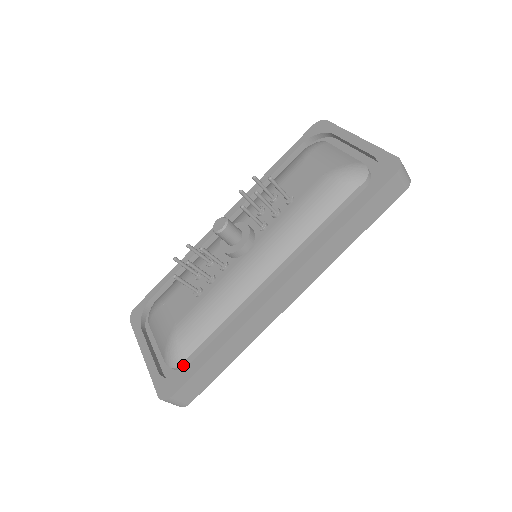
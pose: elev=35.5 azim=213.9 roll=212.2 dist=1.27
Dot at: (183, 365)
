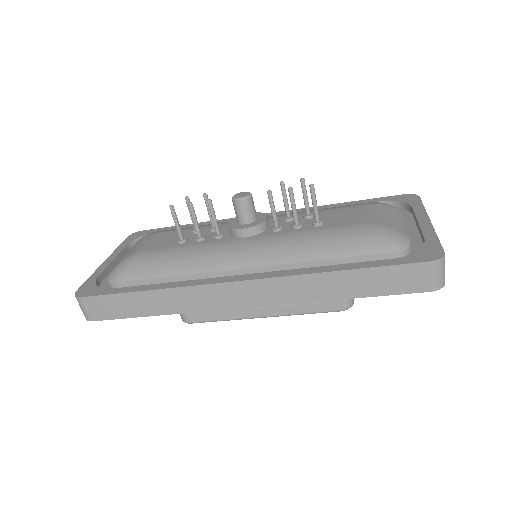
Dot at: (116, 285)
